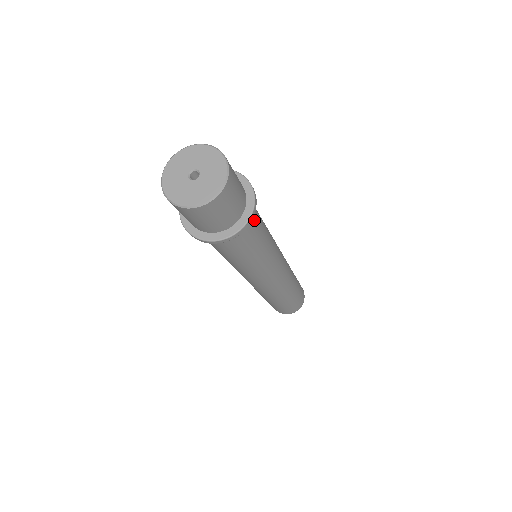
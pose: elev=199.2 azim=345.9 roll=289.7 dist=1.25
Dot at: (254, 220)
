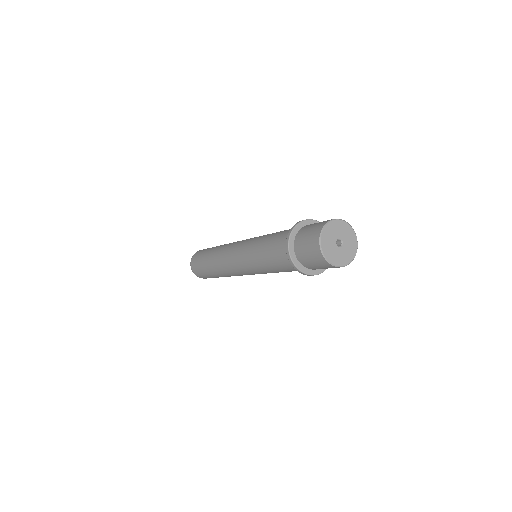
Dot at: occluded
